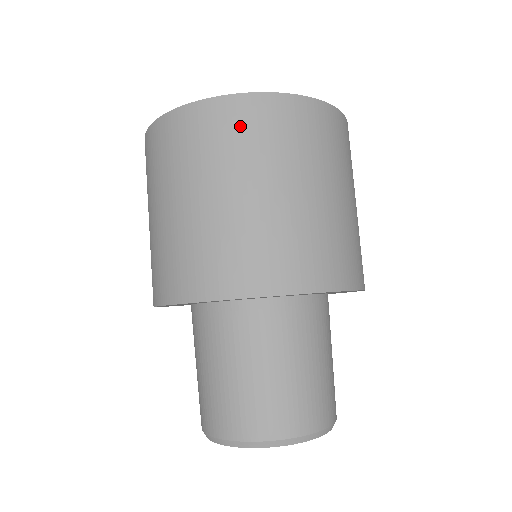
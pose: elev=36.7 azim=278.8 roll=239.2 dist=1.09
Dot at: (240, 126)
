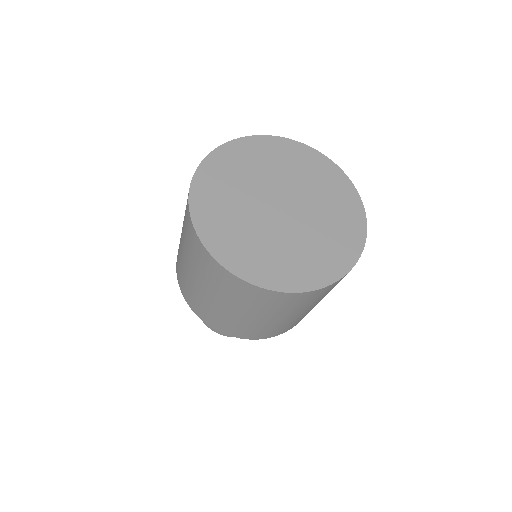
Dot at: (302, 301)
